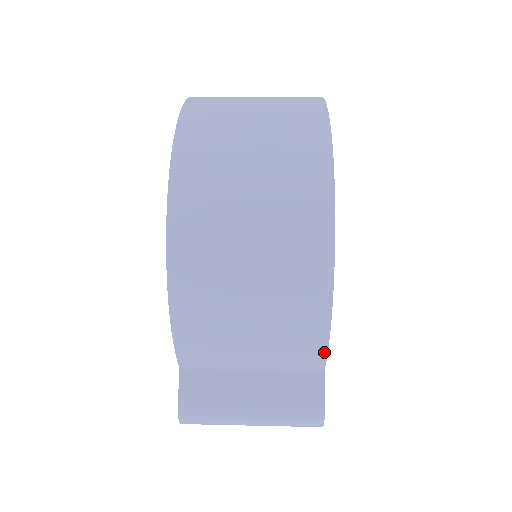
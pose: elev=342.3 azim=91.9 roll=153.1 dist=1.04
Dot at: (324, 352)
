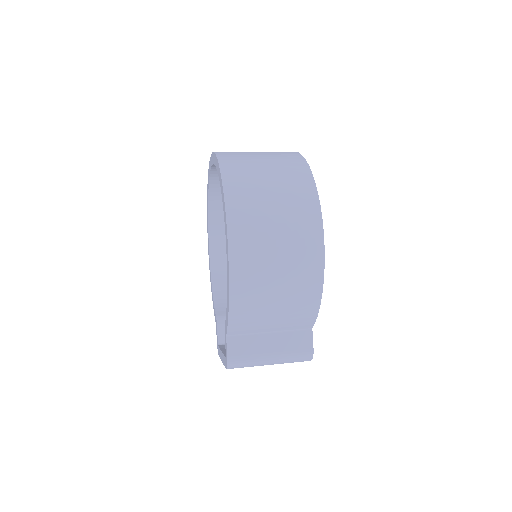
Dot at: (315, 319)
